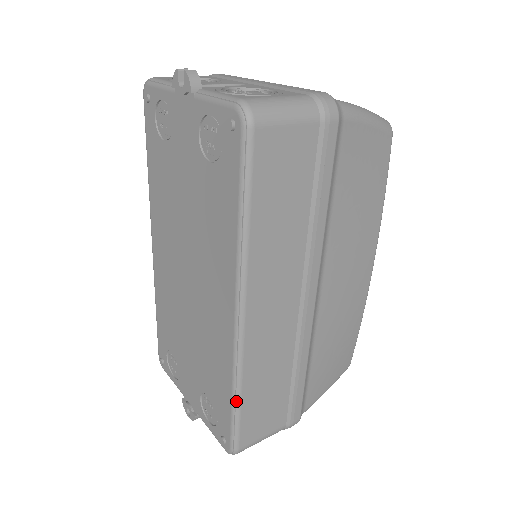
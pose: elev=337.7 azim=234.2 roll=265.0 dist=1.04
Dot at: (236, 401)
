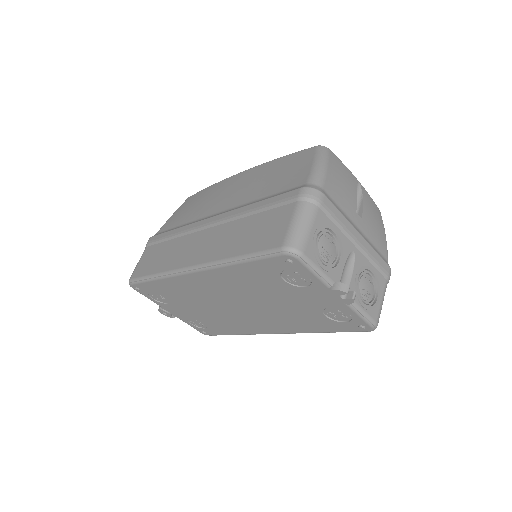
Dot at: occluded
